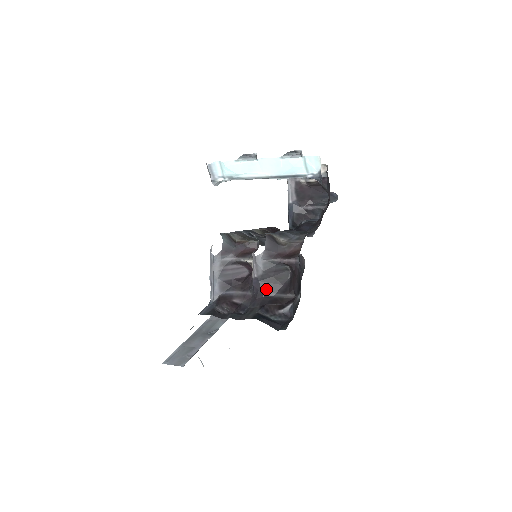
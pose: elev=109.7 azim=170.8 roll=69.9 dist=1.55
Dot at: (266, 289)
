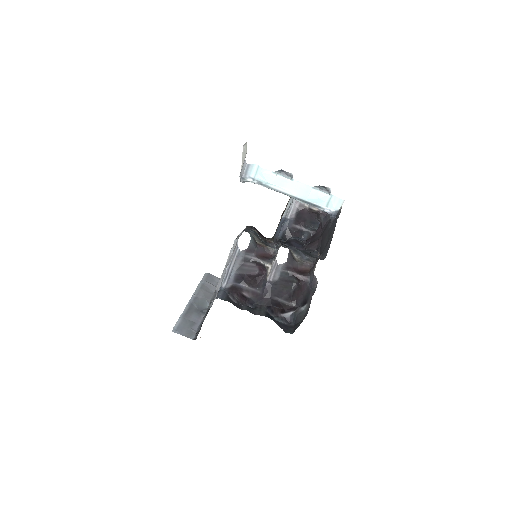
Dot at: (274, 293)
